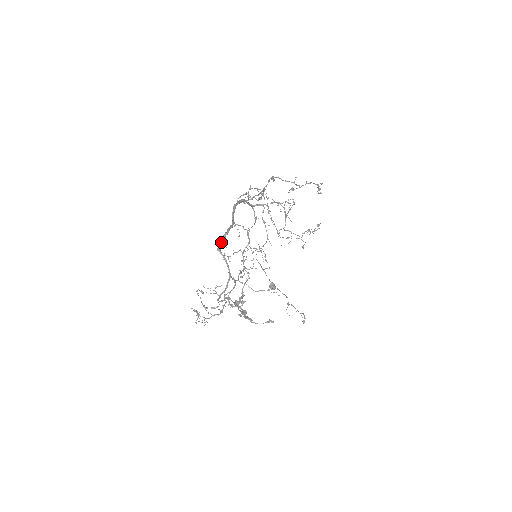
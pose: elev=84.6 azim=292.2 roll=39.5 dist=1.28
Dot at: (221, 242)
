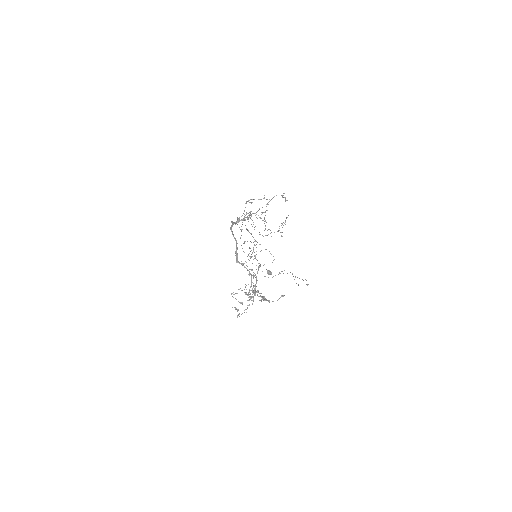
Dot at: (236, 256)
